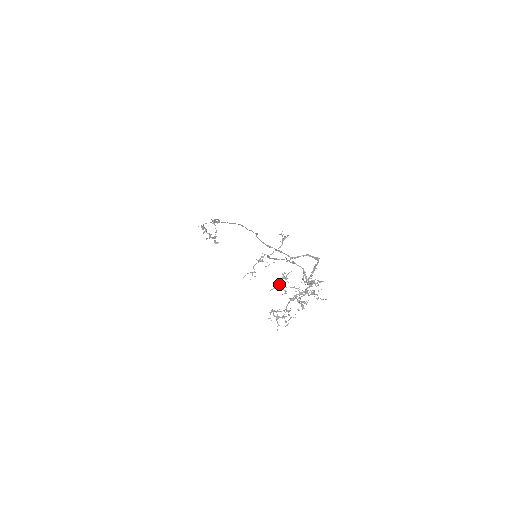
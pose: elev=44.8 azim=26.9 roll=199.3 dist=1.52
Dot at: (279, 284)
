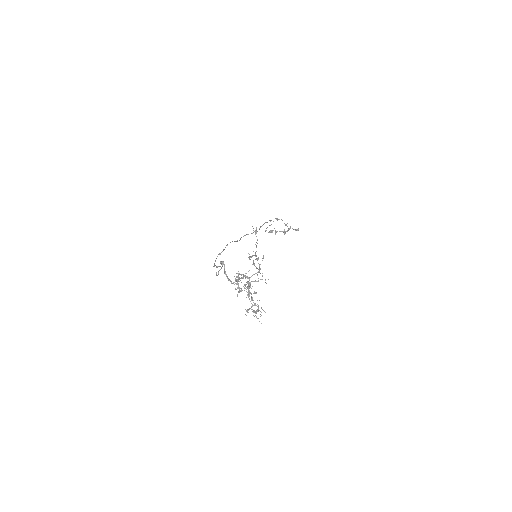
Dot at: (239, 288)
